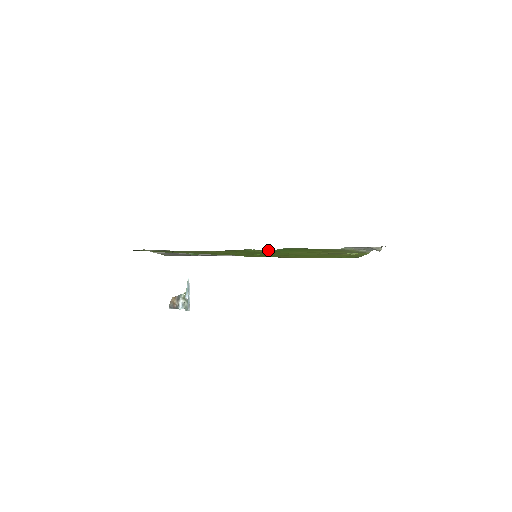
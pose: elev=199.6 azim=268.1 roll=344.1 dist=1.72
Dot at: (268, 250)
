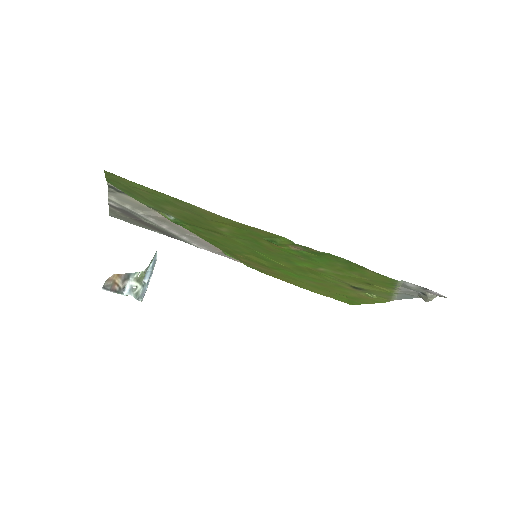
Dot at: (298, 249)
